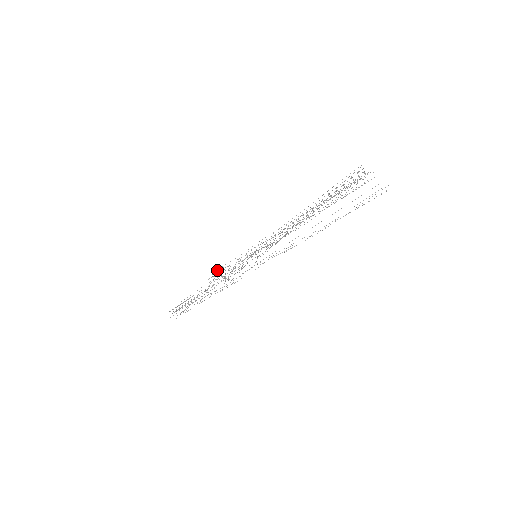
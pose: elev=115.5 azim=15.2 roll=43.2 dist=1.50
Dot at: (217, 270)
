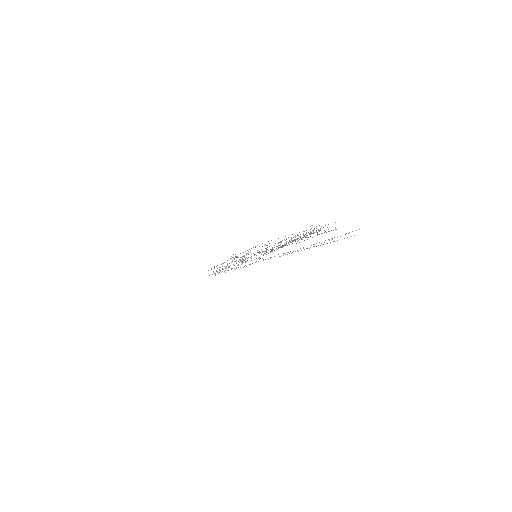
Dot at: occluded
